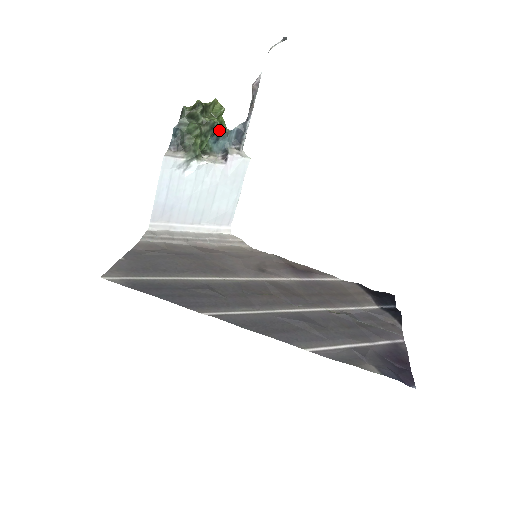
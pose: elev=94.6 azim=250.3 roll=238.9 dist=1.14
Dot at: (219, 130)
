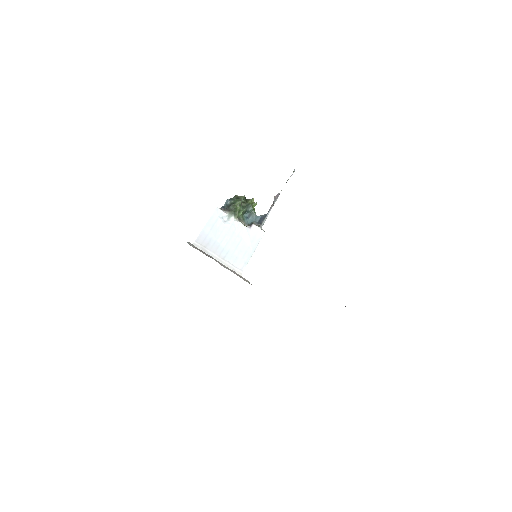
Dot at: (251, 210)
